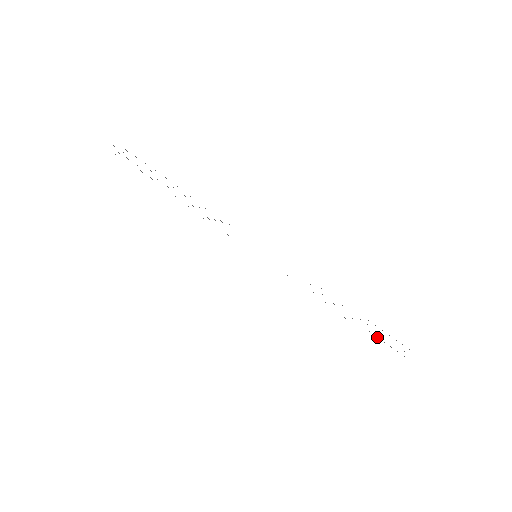
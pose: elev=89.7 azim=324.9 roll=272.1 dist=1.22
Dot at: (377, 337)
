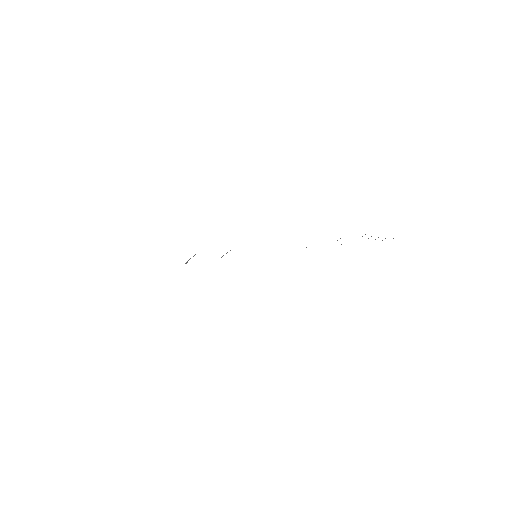
Dot at: occluded
